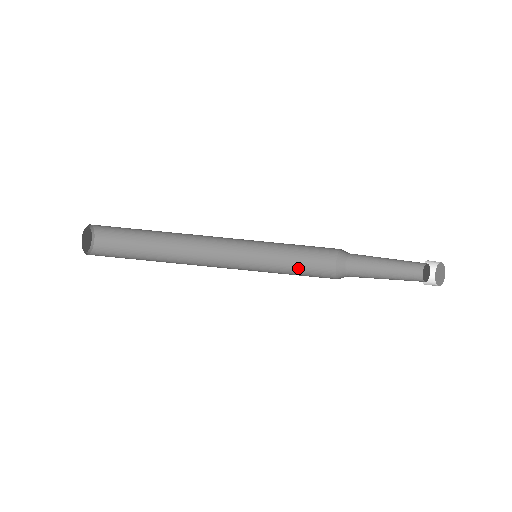
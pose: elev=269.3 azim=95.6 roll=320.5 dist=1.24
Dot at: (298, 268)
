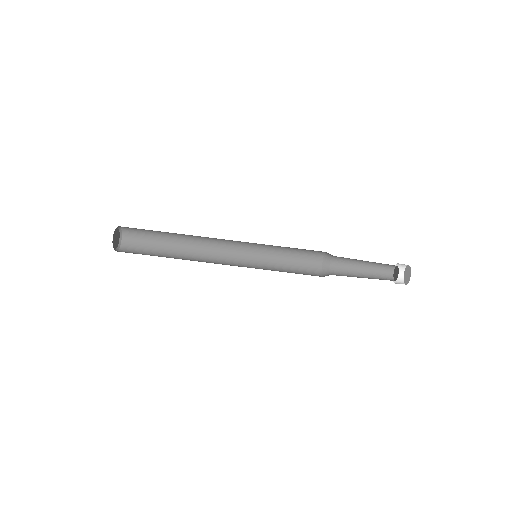
Dot at: (290, 267)
